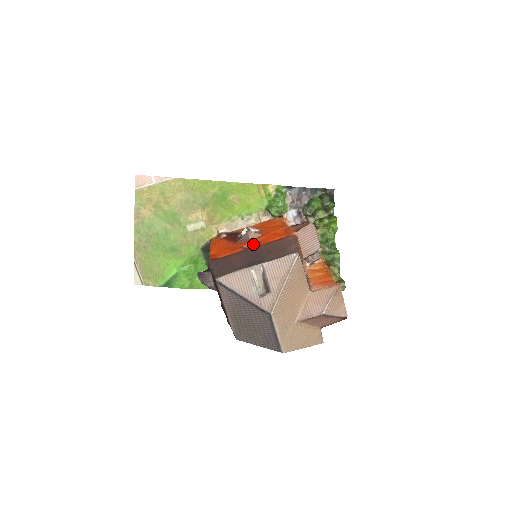
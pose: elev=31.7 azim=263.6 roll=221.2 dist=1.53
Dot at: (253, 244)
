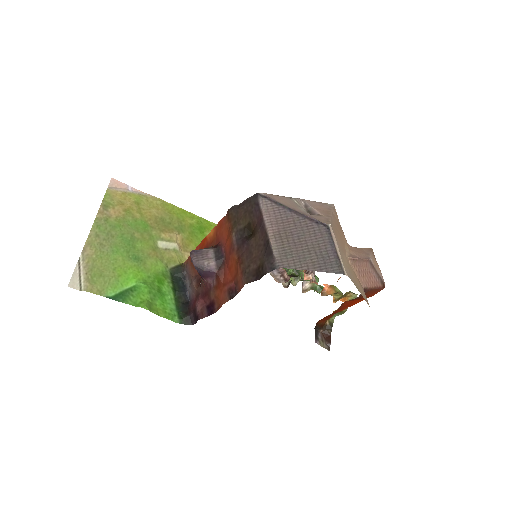
Dot at: occluded
